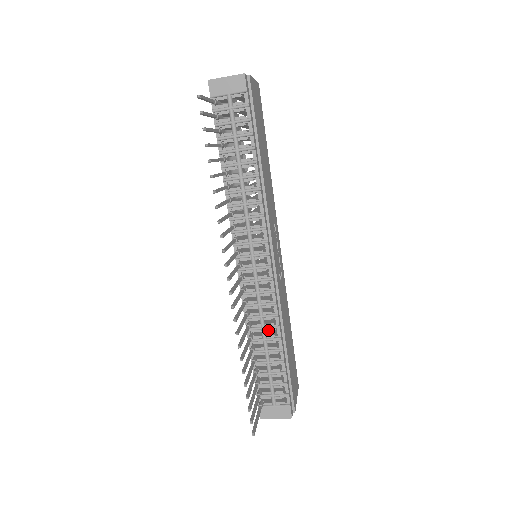
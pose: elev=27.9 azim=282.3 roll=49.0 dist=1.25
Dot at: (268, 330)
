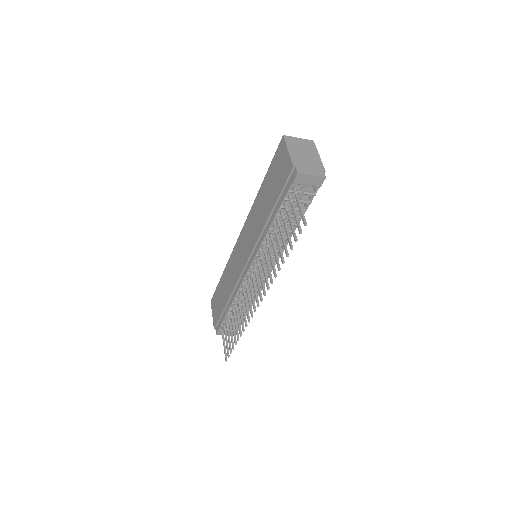
Dot at: (247, 300)
